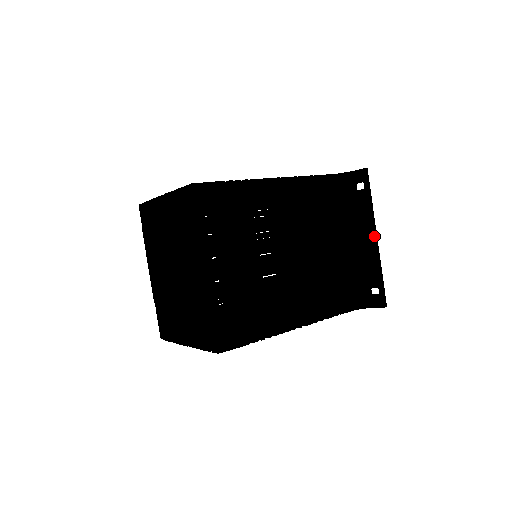
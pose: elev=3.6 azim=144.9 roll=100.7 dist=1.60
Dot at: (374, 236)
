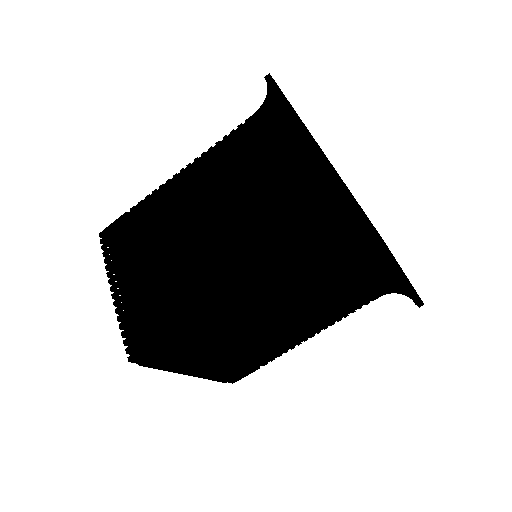
Dot at: (402, 281)
